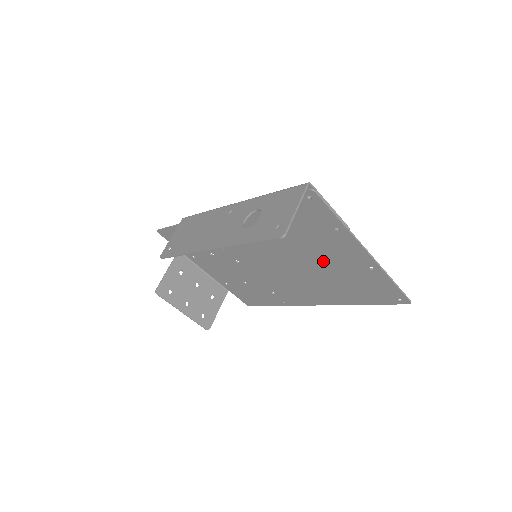
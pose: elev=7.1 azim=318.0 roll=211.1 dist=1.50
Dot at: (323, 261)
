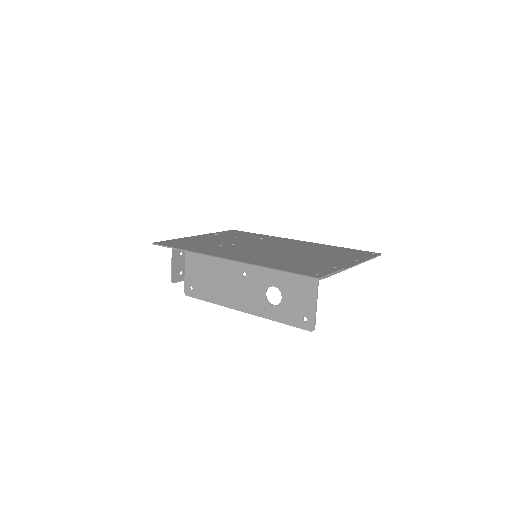
Dot at: occluded
